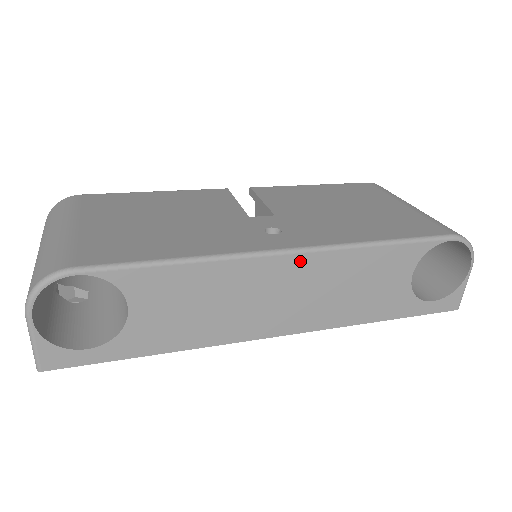
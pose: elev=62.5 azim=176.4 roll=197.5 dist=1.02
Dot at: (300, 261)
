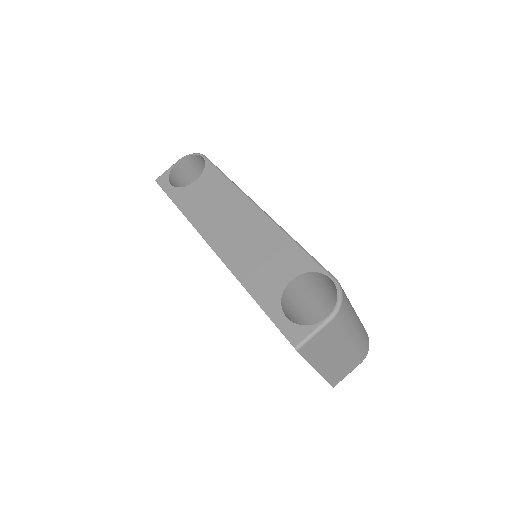
Dot at: (257, 215)
